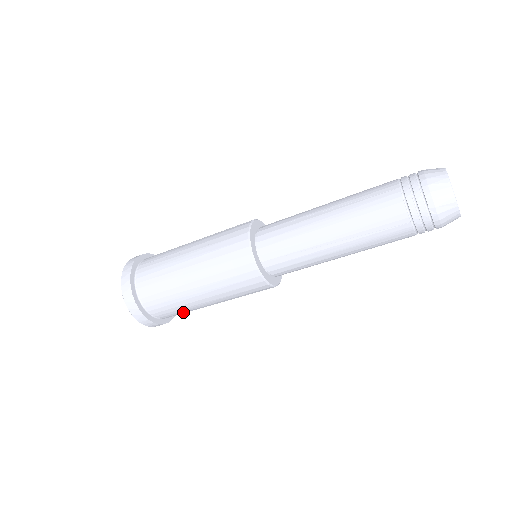
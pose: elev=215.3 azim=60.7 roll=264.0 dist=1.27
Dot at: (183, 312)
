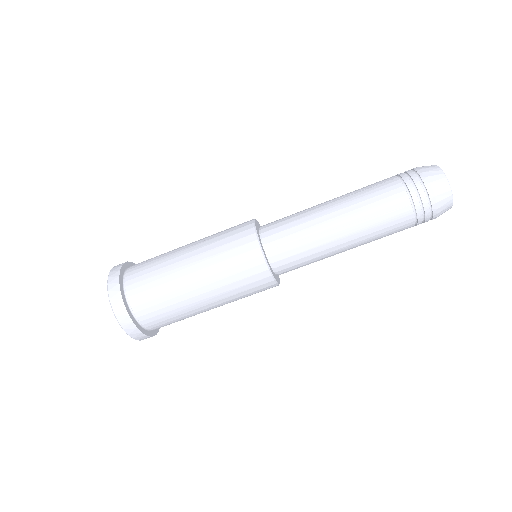
Dot at: (172, 318)
